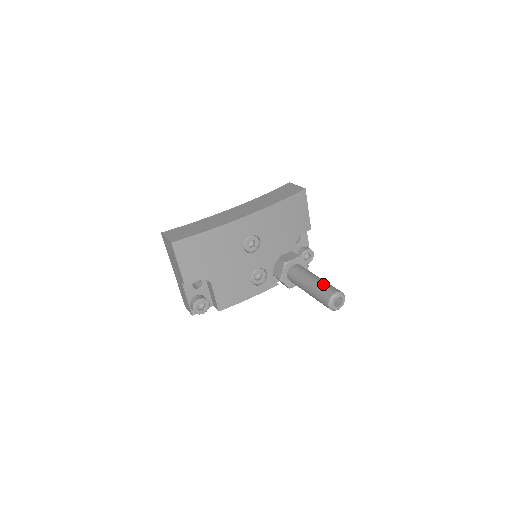
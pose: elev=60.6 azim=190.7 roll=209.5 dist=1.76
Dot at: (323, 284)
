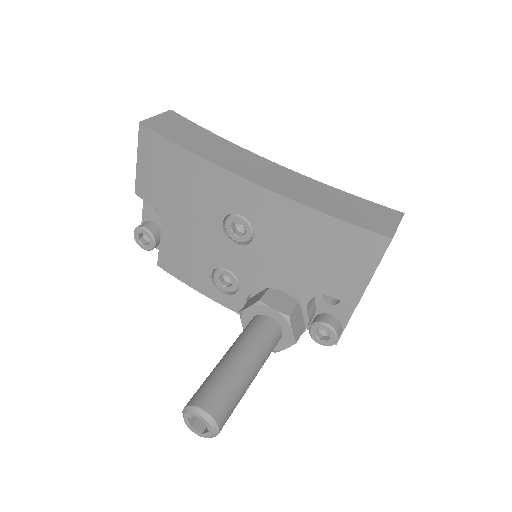
Dot at: (225, 379)
